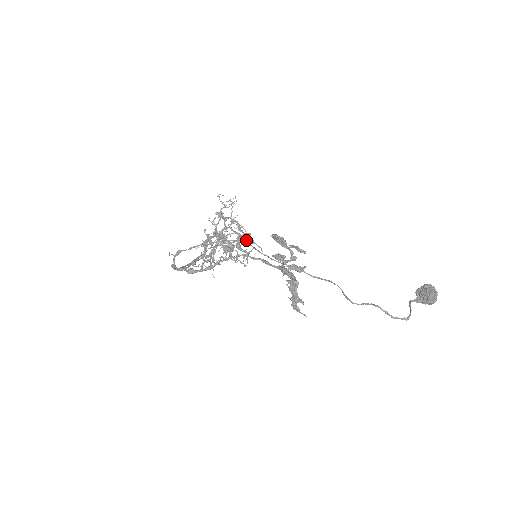
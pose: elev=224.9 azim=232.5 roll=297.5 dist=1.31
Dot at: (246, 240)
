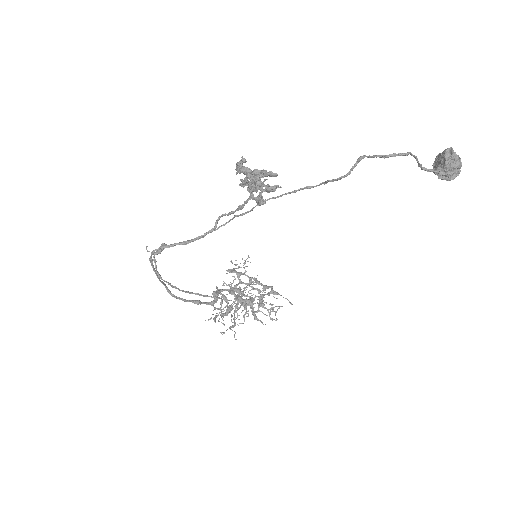
Dot at: (268, 295)
